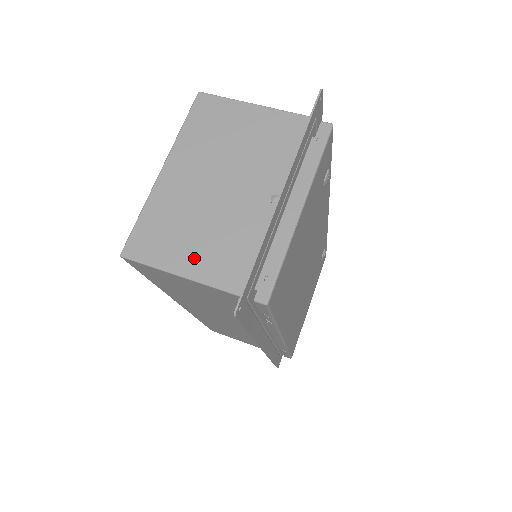
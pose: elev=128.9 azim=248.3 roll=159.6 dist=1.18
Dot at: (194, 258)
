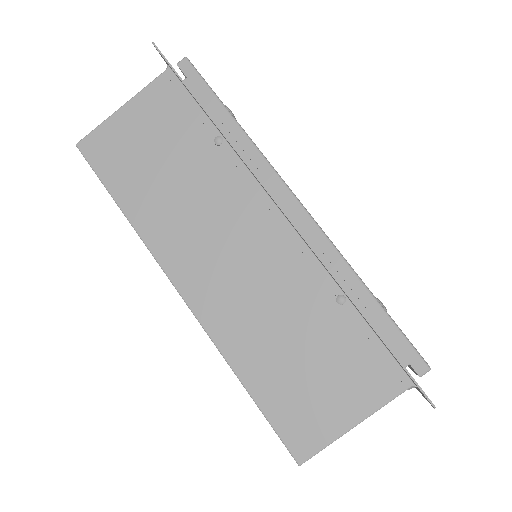
Dot at: occluded
